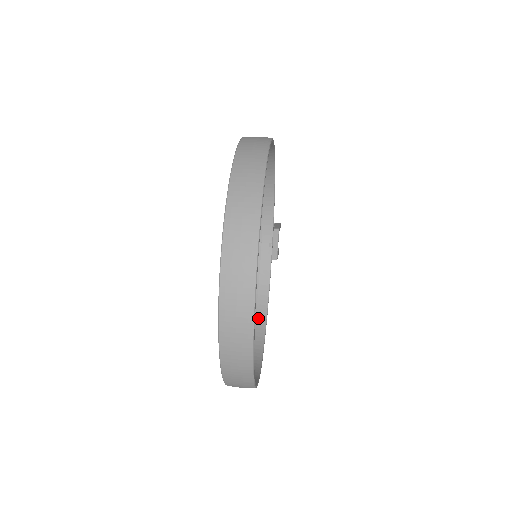
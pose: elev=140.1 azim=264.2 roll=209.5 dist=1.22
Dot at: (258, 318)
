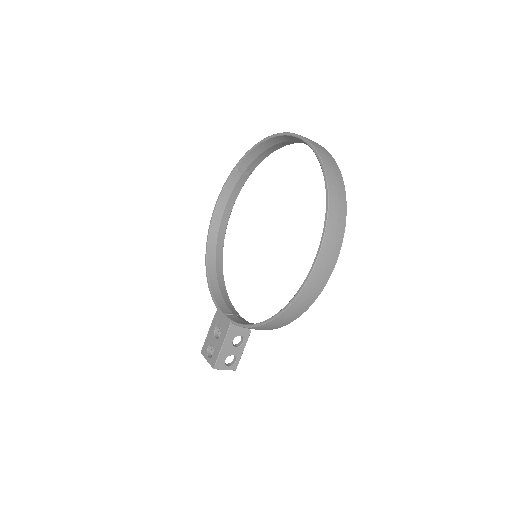
Dot at: occluded
